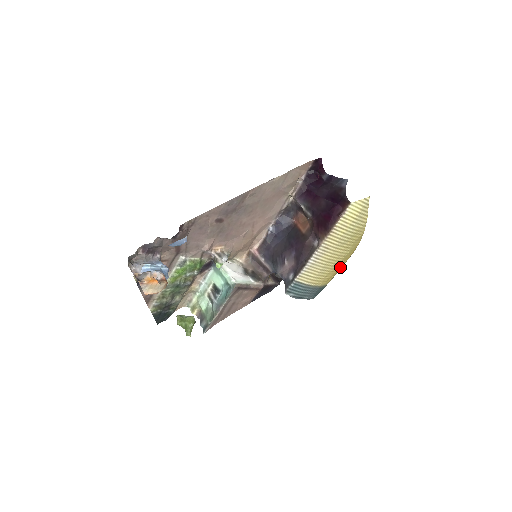
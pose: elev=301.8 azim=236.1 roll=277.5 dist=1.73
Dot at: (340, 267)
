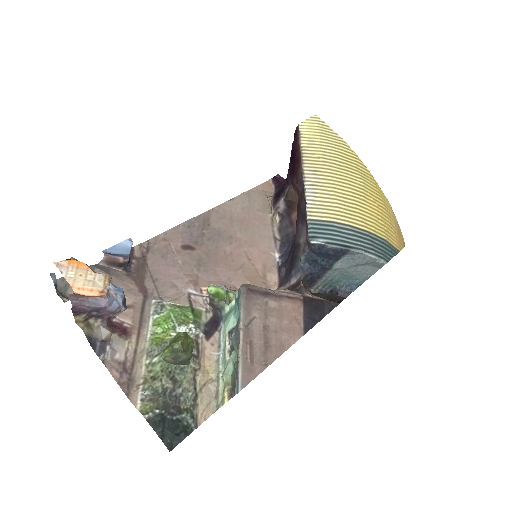
Dot at: (380, 212)
